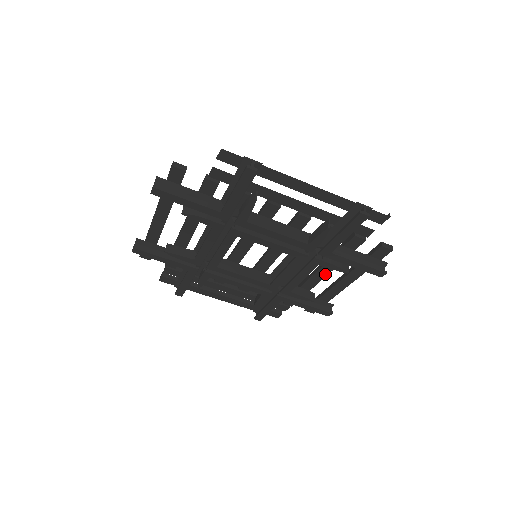
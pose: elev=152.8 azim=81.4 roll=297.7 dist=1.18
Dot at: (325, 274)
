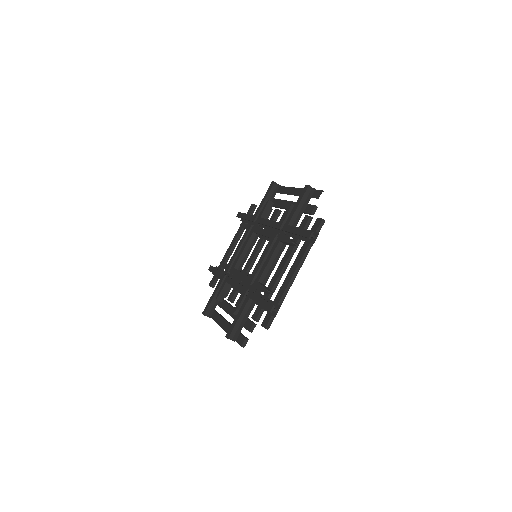
Dot at: (284, 264)
